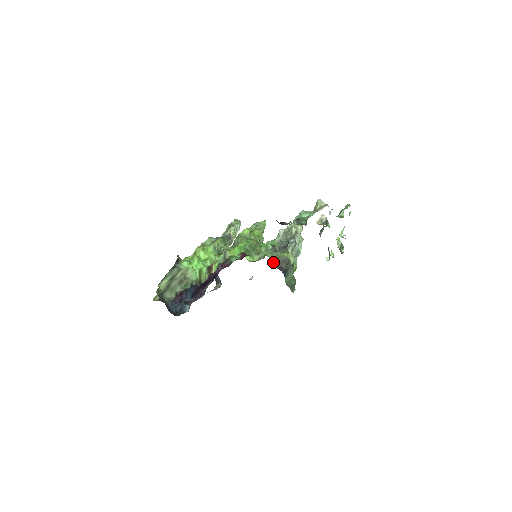
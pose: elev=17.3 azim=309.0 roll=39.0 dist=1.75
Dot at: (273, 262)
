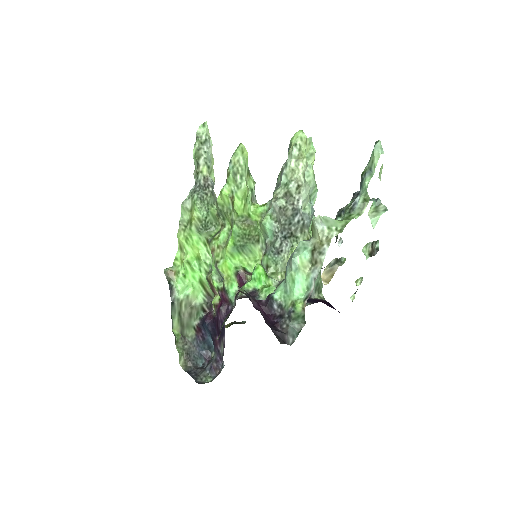
Dot at: (281, 279)
